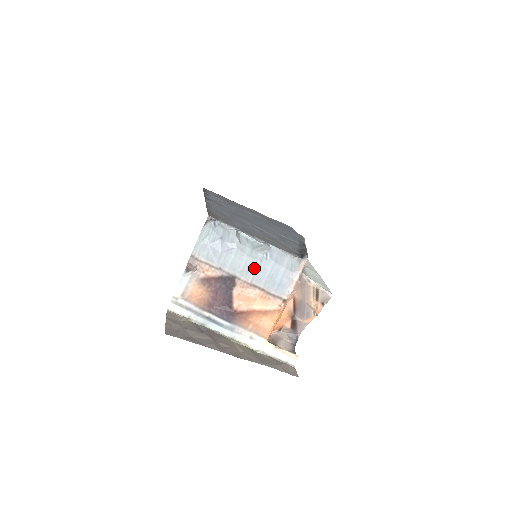
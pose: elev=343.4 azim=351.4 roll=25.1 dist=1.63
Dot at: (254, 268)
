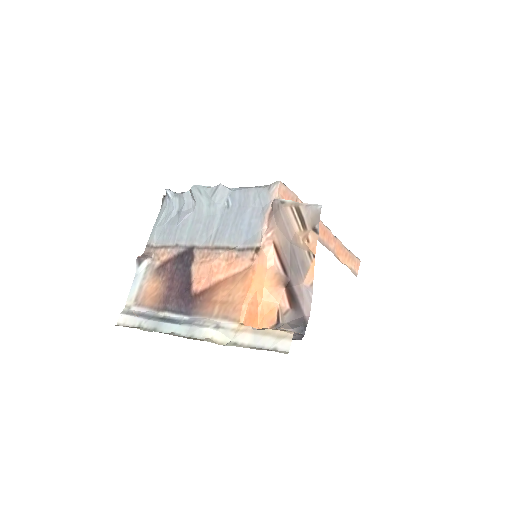
Dot at: (215, 226)
